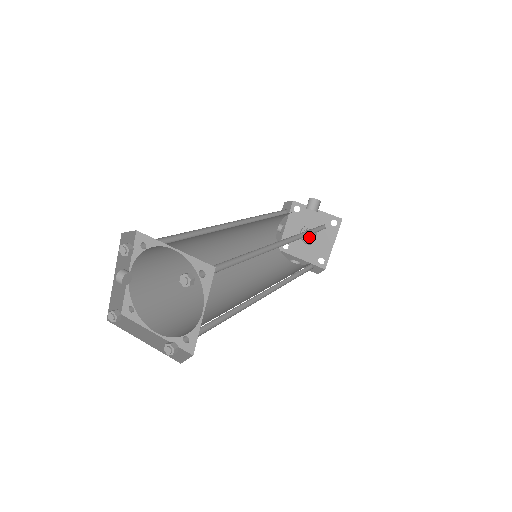
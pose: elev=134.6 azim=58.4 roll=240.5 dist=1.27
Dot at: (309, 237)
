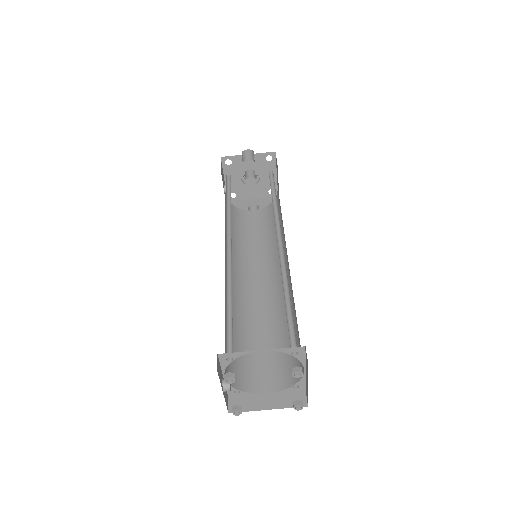
Dot at: (254, 181)
